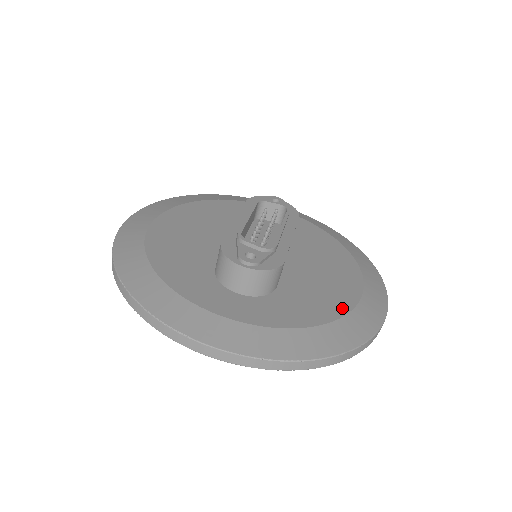
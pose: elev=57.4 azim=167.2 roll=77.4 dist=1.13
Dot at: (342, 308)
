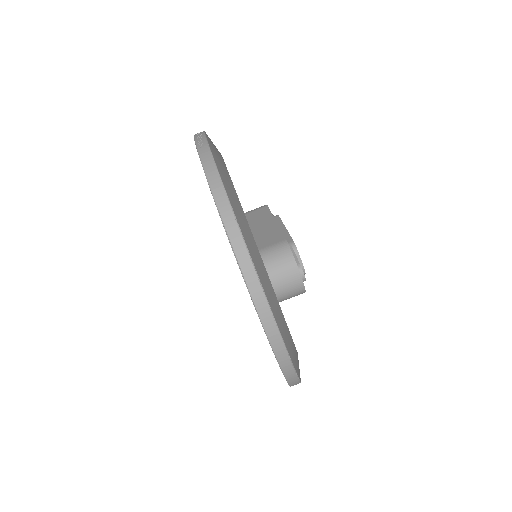
Dot at: occluded
